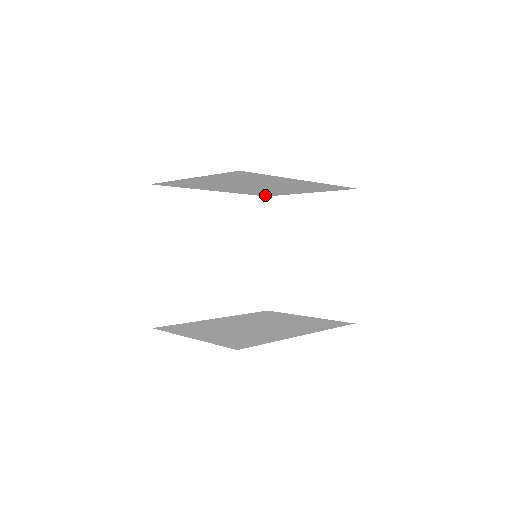
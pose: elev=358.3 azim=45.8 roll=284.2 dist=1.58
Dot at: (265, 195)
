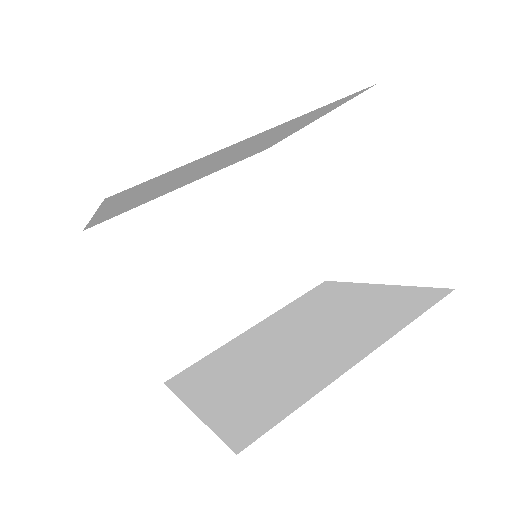
Dot at: occluded
